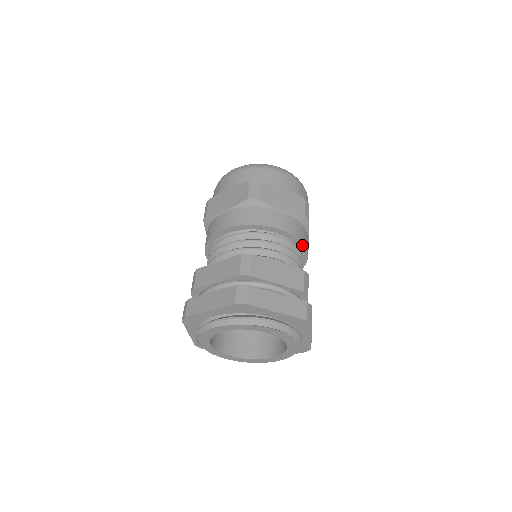
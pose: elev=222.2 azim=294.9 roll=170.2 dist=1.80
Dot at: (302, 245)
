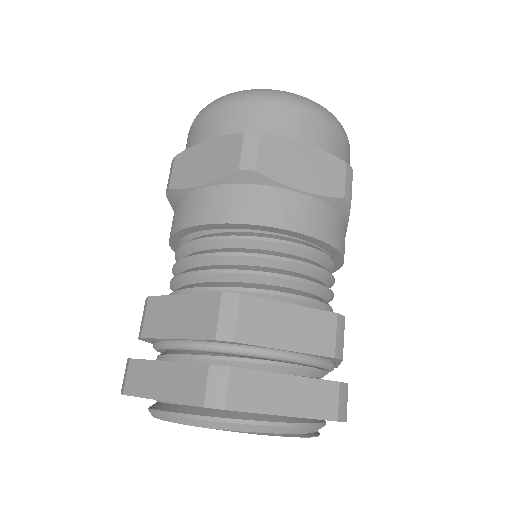
Dot at: (336, 251)
